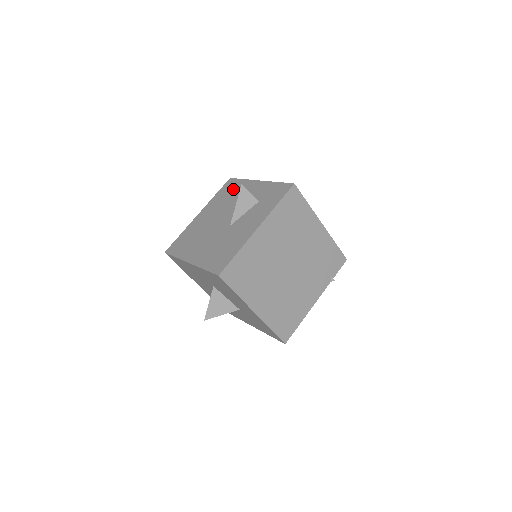
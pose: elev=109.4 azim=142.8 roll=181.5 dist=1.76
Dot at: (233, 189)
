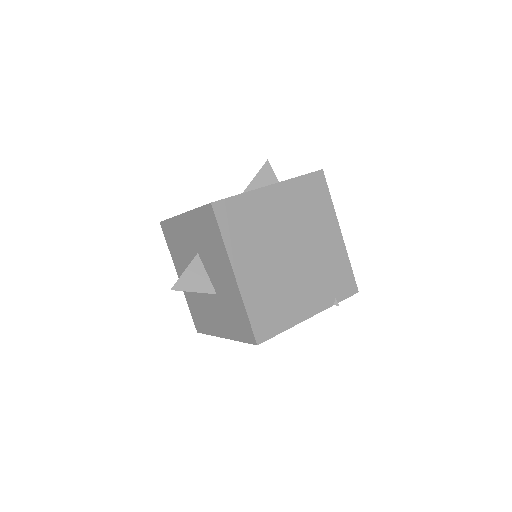
Dot at: occluded
